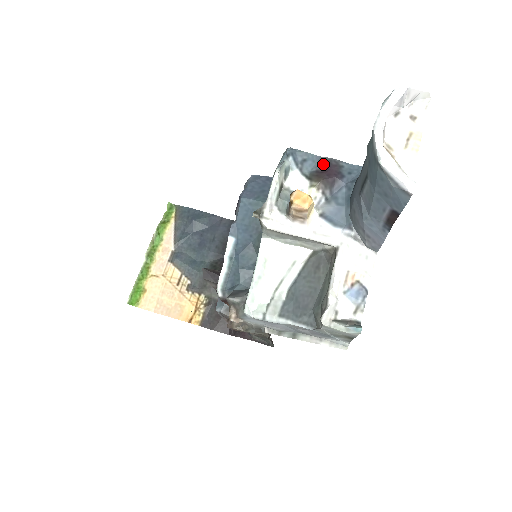
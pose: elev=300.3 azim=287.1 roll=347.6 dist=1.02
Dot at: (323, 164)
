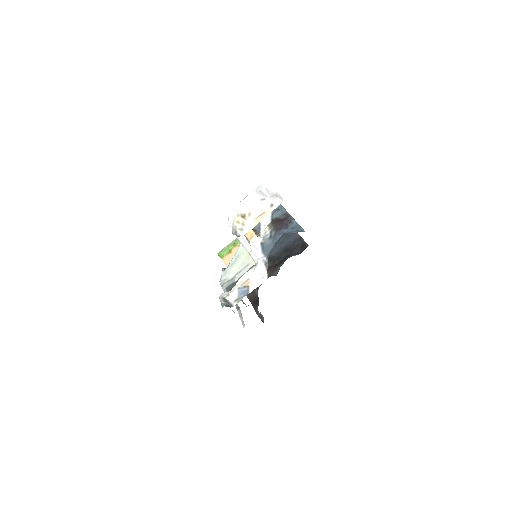
Dot at: (284, 216)
